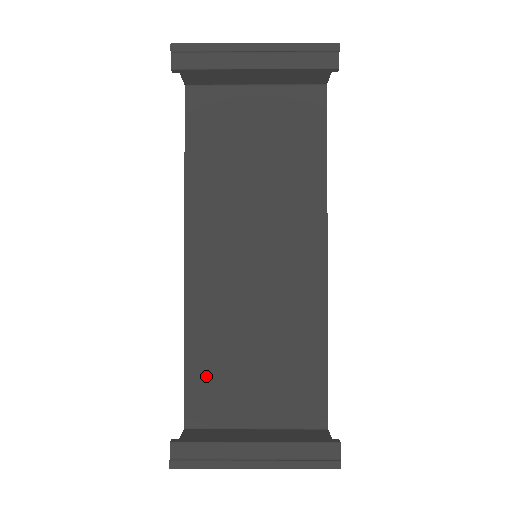
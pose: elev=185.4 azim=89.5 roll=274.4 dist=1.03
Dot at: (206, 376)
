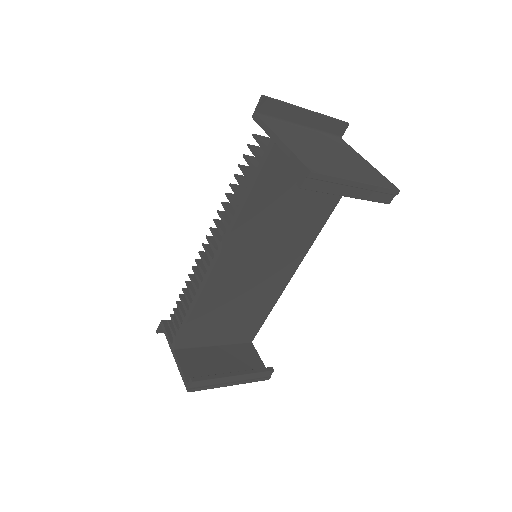
Dot at: (199, 324)
